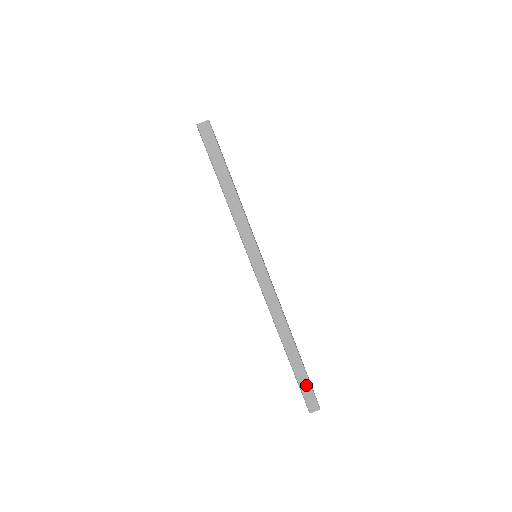
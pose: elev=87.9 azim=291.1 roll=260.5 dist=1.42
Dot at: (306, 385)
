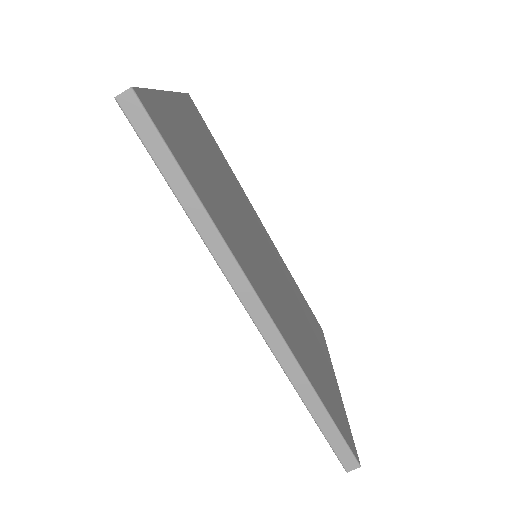
Dot at: (337, 440)
